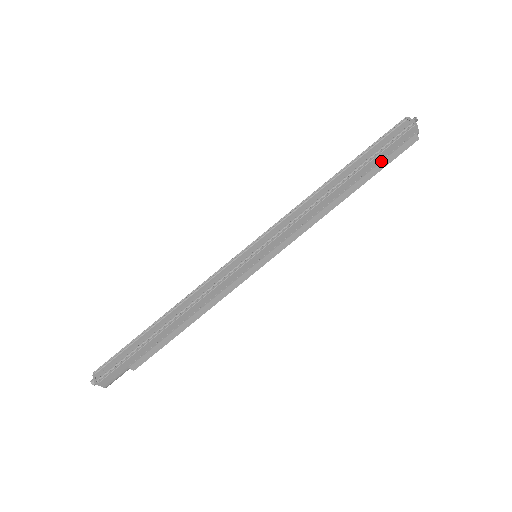
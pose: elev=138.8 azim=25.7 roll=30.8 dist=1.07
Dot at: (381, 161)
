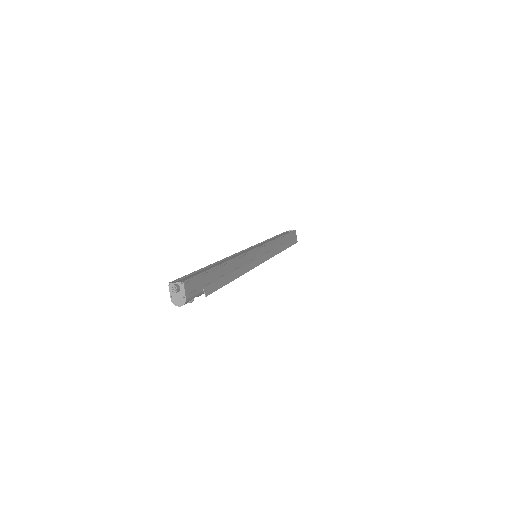
Dot at: (290, 240)
